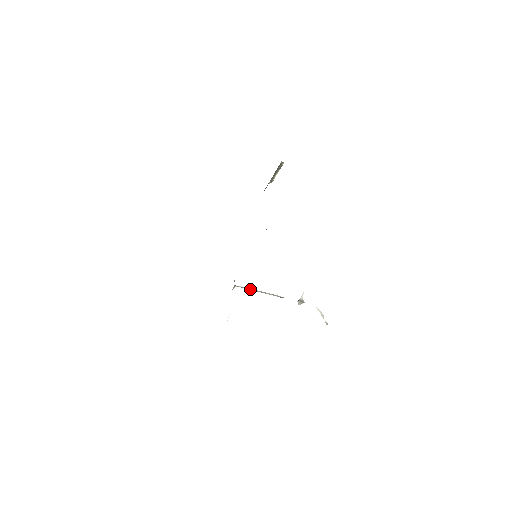
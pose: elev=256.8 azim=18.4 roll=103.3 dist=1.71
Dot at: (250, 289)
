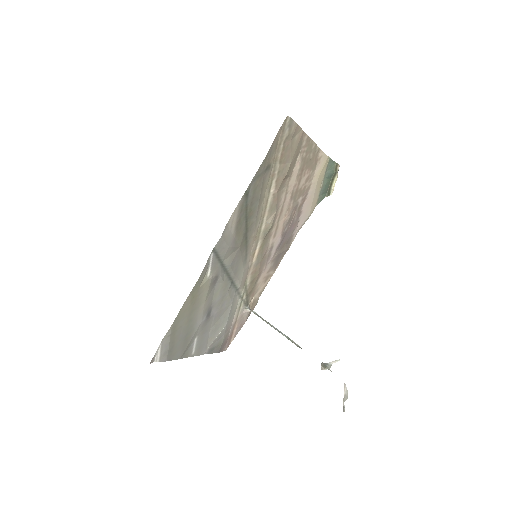
Dot at: (263, 319)
